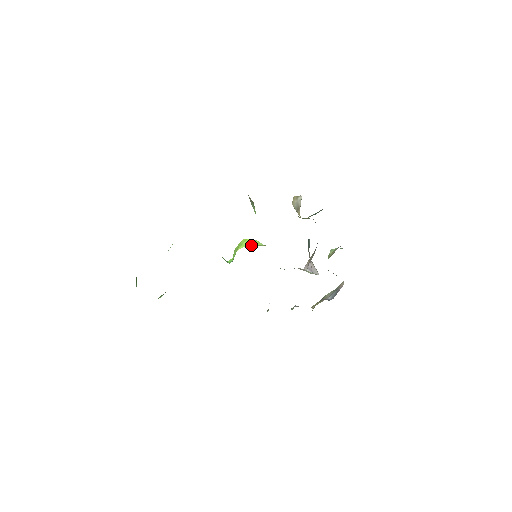
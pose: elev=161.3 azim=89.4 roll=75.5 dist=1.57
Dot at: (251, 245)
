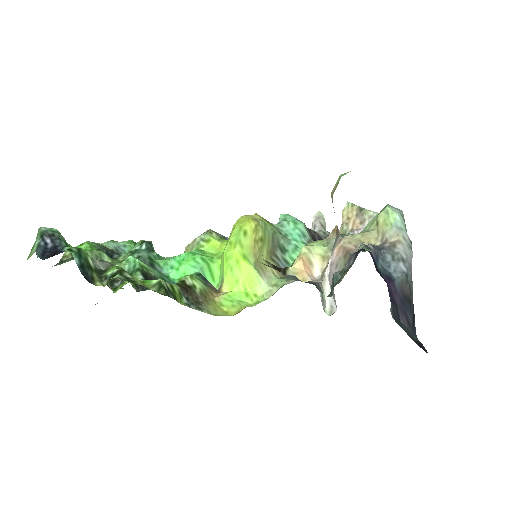
Dot at: (243, 290)
